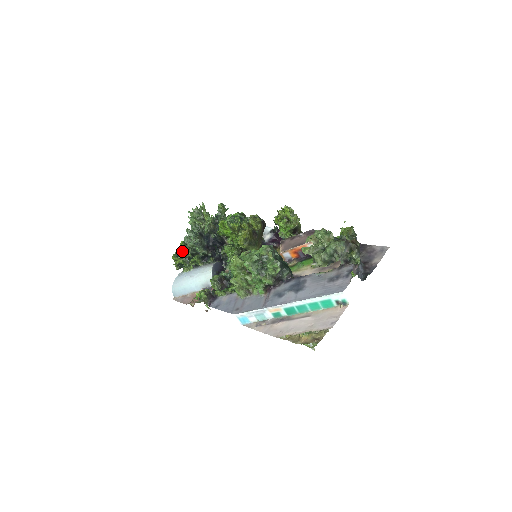
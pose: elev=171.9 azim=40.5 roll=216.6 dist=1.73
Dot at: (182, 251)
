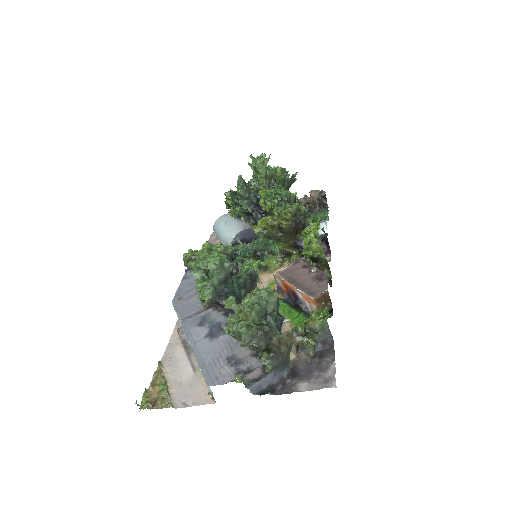
Dot at: occluded
